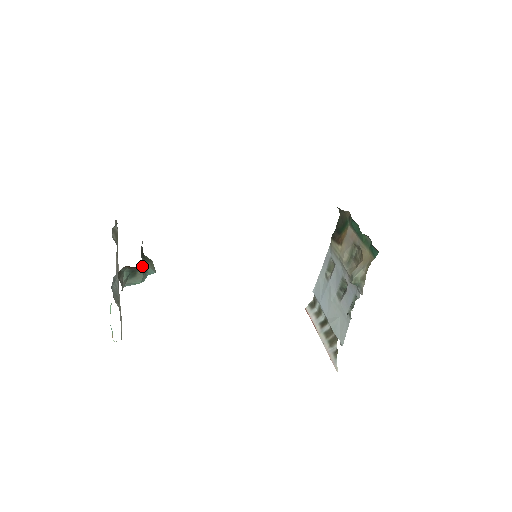
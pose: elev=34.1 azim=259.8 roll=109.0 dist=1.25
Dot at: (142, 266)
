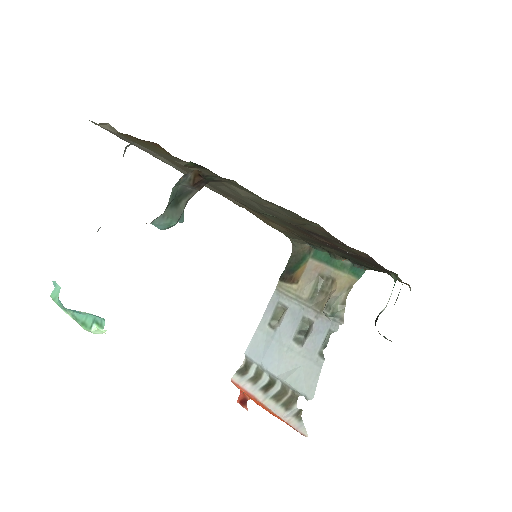
Dot at: (196, 190)
